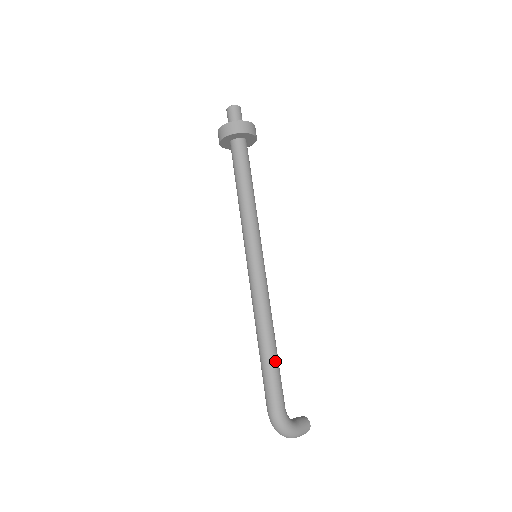
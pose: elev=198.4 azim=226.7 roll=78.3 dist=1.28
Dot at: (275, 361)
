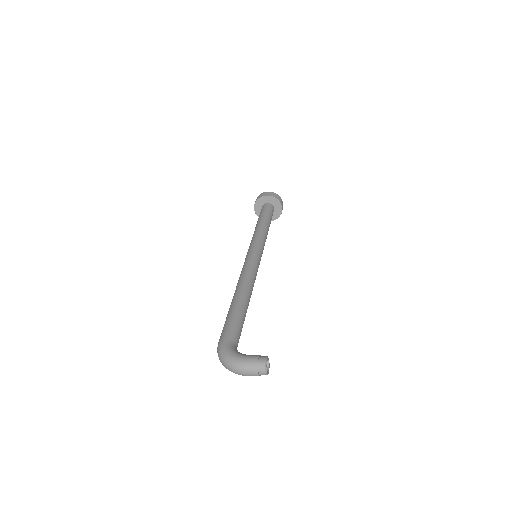
Dot at: (234, 307)
